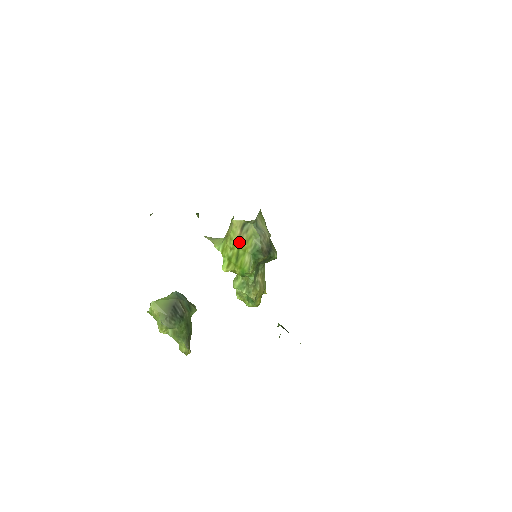
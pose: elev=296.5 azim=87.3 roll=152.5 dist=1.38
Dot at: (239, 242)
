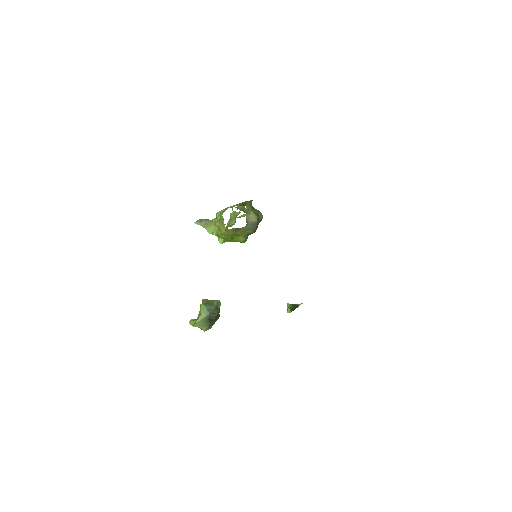
Dot at: (233, 234)
